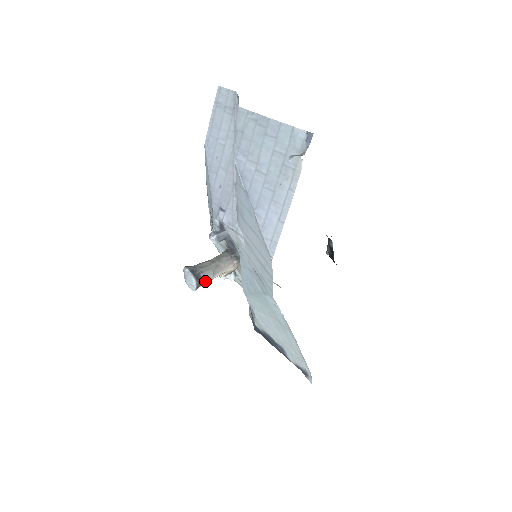
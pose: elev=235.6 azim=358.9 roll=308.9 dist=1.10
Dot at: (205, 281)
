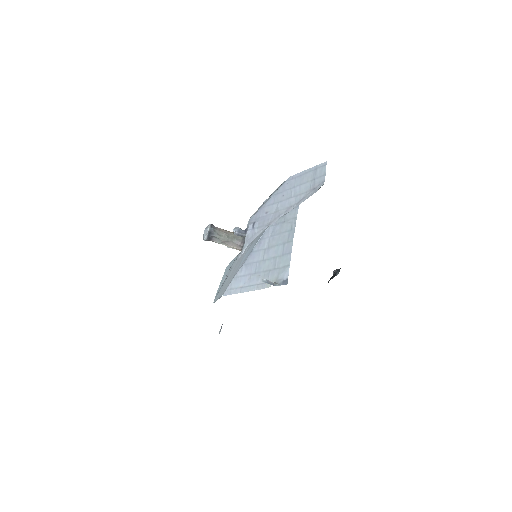
Dot at: (214, 241)
